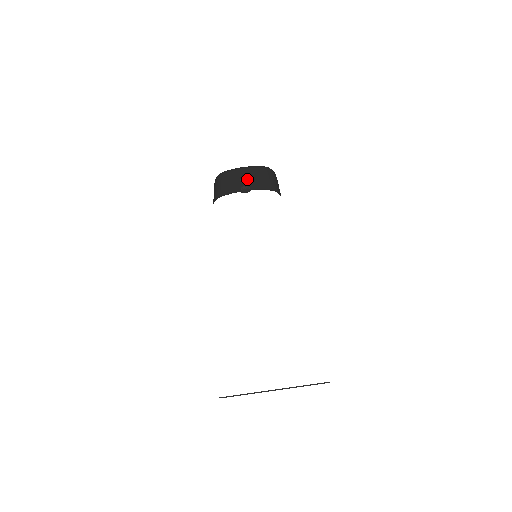
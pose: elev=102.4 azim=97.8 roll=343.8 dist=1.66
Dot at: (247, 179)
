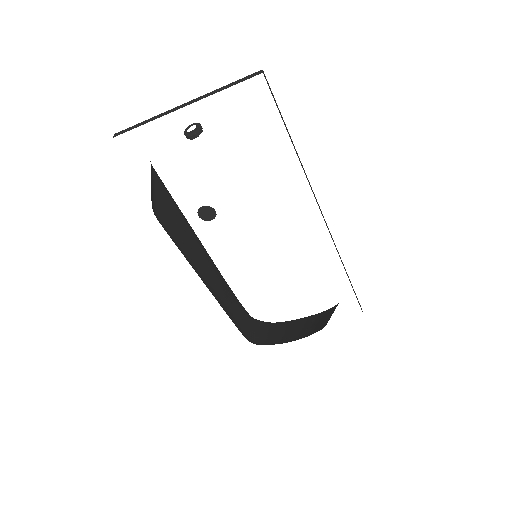
Dot at: (209, 213)
